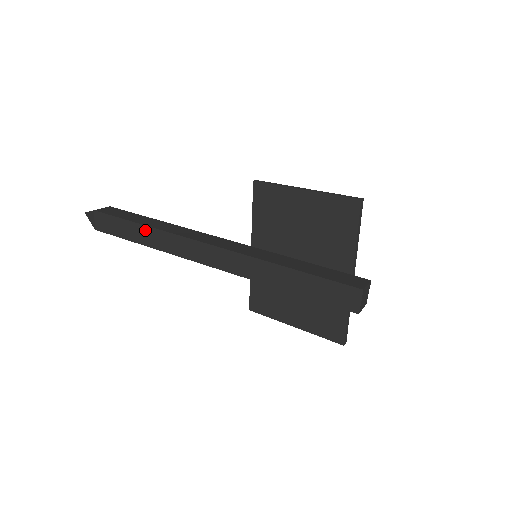
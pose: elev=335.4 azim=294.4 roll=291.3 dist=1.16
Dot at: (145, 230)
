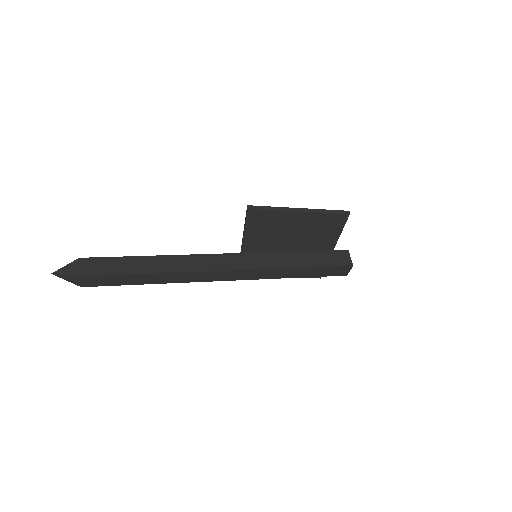
Dot at: (151, 276)
